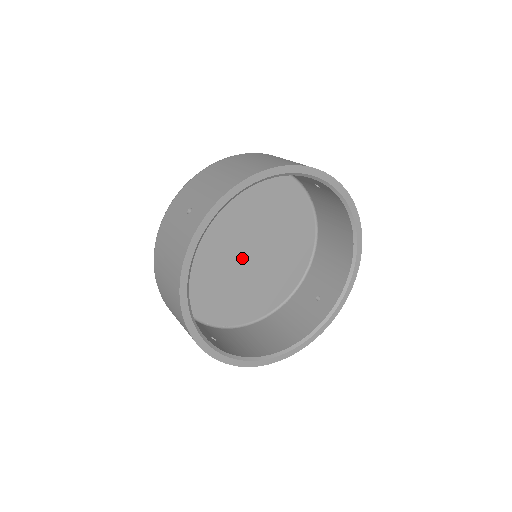
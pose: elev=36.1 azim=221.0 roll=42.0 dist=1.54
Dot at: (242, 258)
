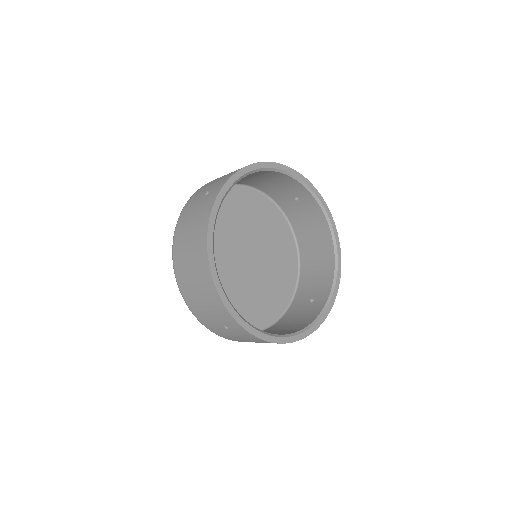
Dot at: (243, 264)
